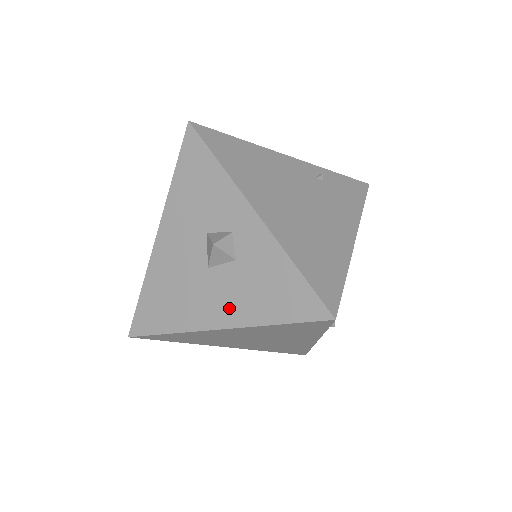
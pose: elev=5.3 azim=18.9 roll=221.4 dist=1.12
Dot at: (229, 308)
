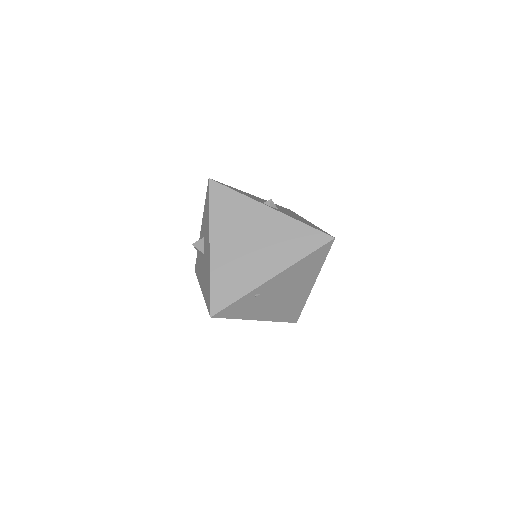
Dot at: occluded
